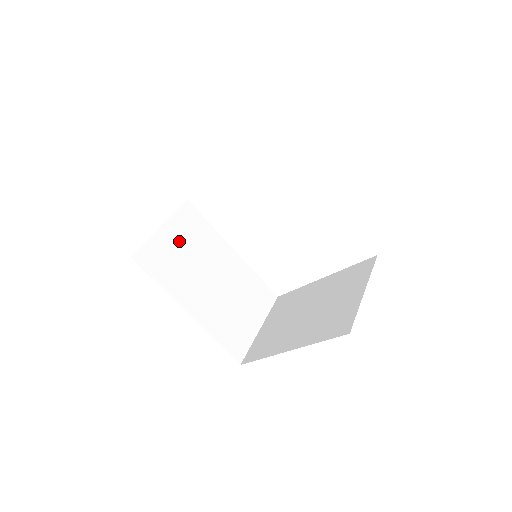
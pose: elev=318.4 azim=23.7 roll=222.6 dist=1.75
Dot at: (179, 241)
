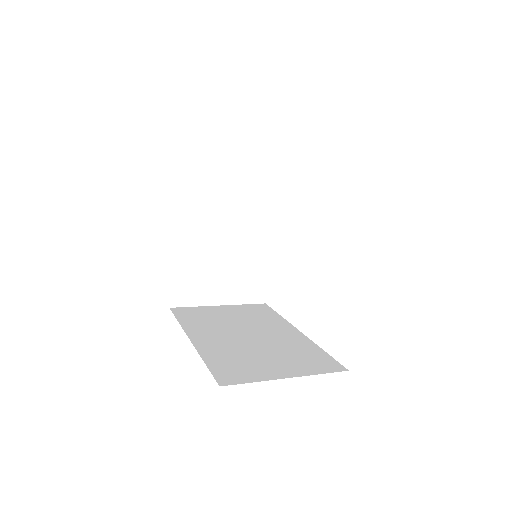
Dot at: (230, 314)
